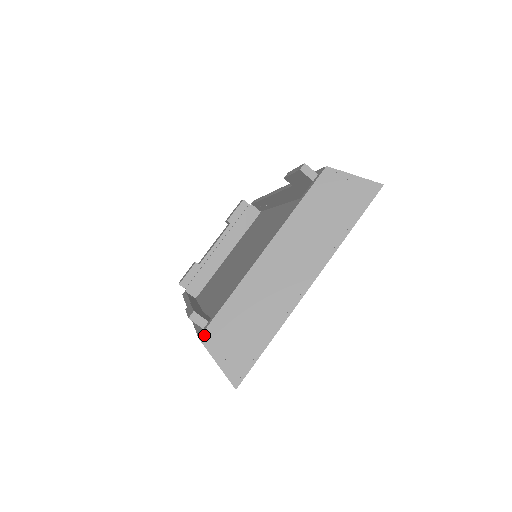
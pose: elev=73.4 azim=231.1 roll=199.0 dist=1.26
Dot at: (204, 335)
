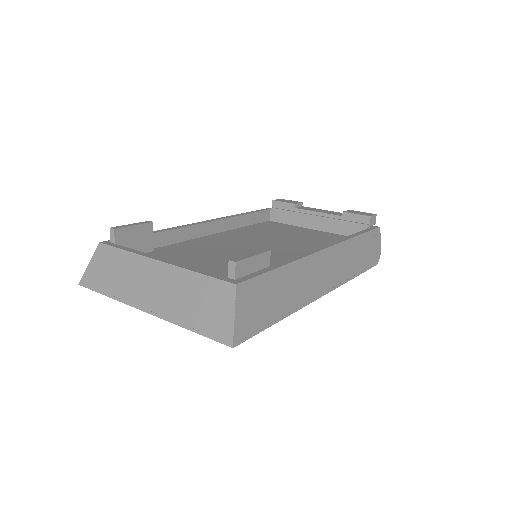
Dot at: (101, 245)
